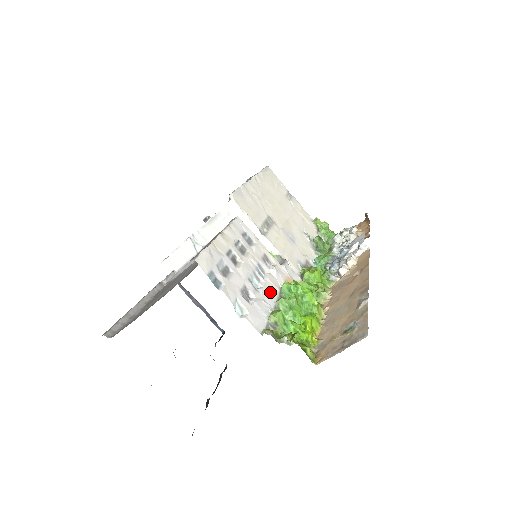
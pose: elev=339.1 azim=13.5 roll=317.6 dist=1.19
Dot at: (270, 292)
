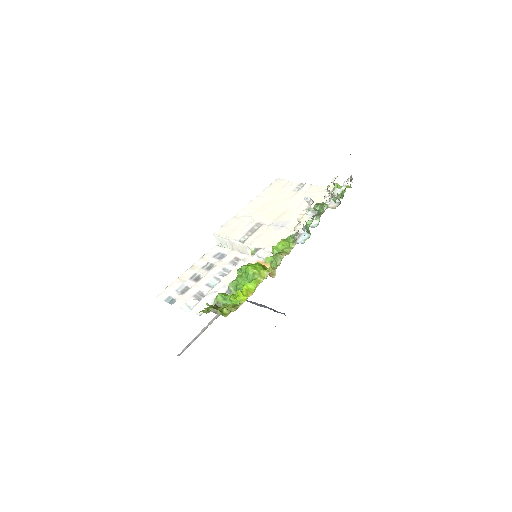
Dot at: (227, 283)
